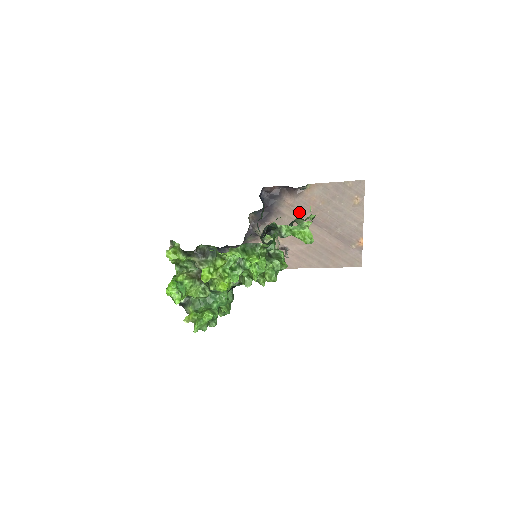
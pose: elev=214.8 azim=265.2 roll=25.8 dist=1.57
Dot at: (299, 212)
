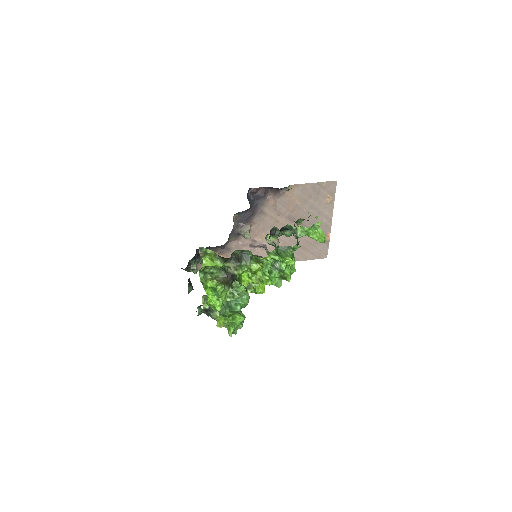
Dot at: (280, 211)
